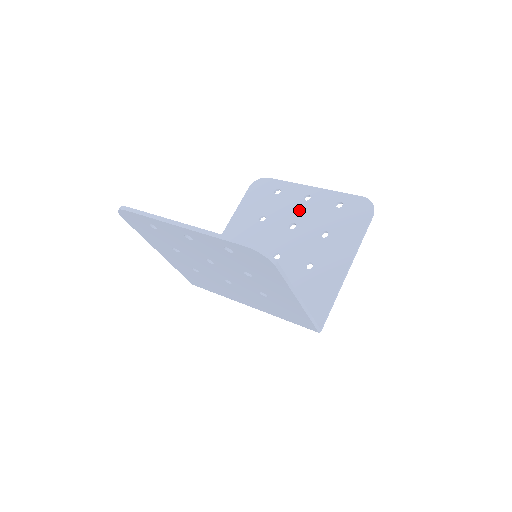
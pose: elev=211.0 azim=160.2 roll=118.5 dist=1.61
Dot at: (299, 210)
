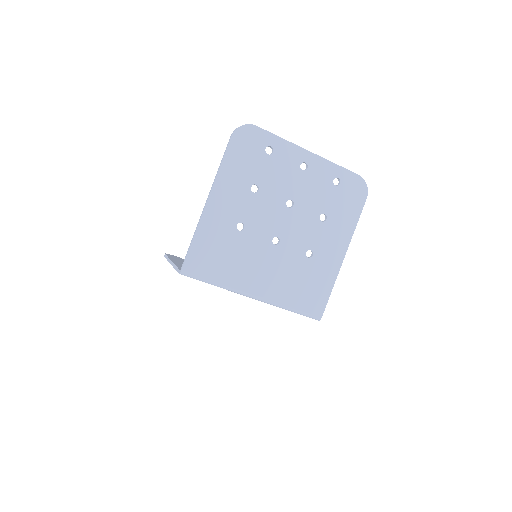
Dot at: occluded
